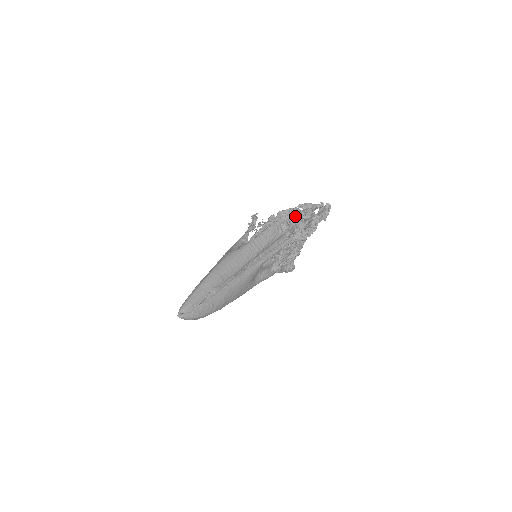
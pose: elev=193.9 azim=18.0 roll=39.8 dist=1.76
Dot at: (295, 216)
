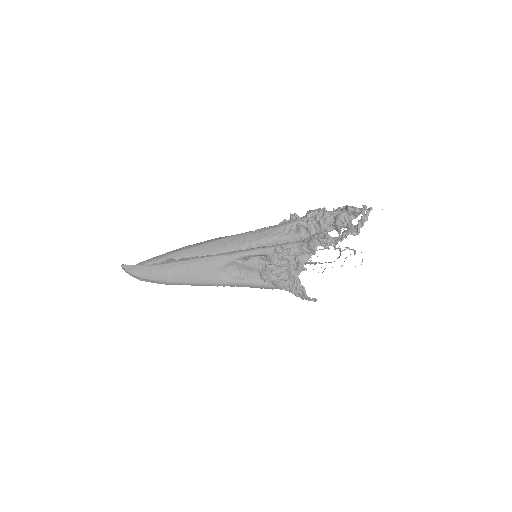
Dot at: (314, 216)
